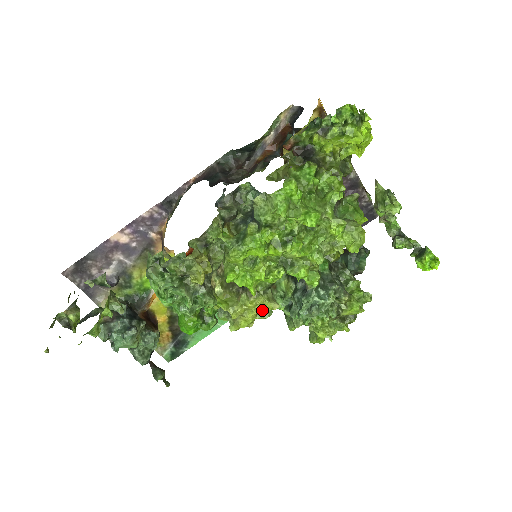
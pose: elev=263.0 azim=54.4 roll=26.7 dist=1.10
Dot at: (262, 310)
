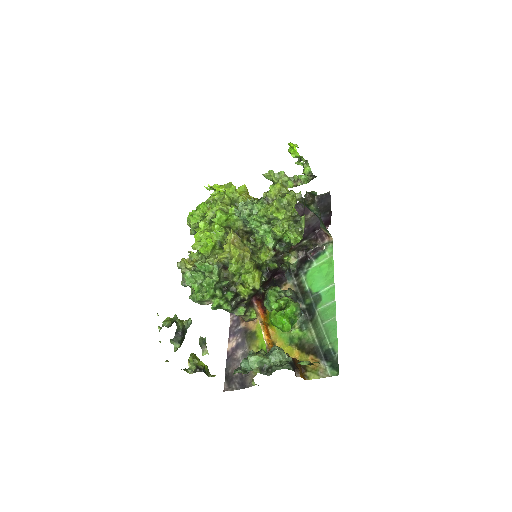
Dot at: (230, 240)
